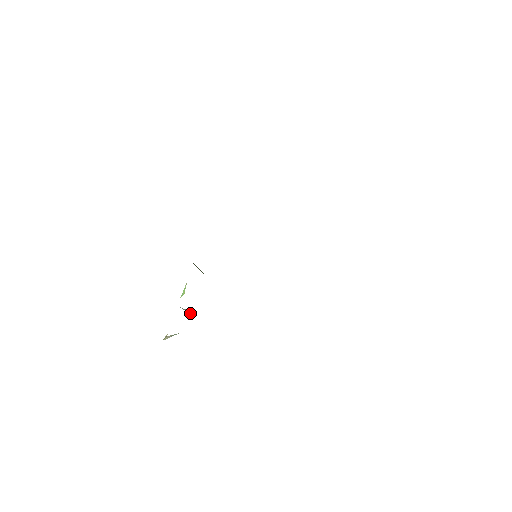
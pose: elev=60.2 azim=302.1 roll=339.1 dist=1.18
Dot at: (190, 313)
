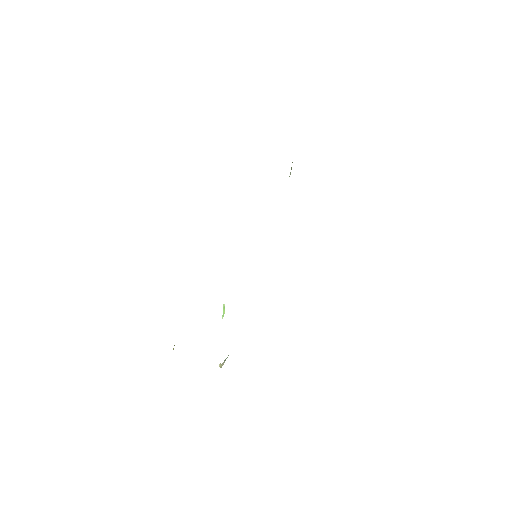
Dot at: occluded
